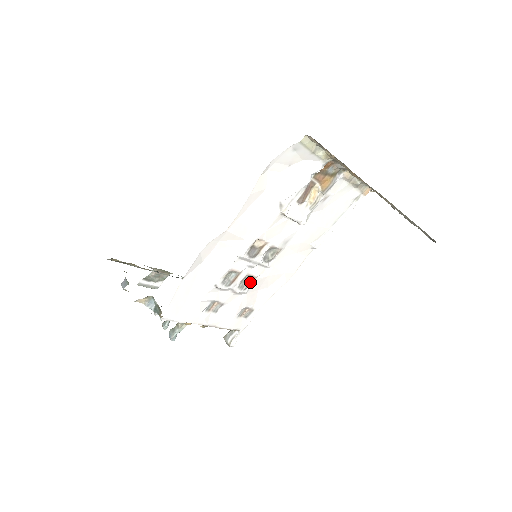
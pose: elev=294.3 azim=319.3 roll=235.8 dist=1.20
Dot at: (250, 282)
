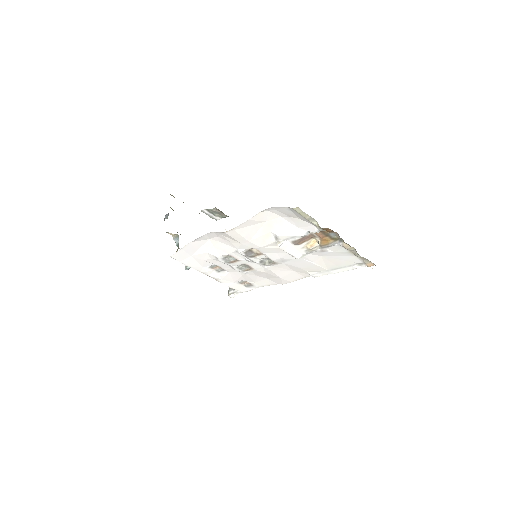
Dot at: (248, 269)
